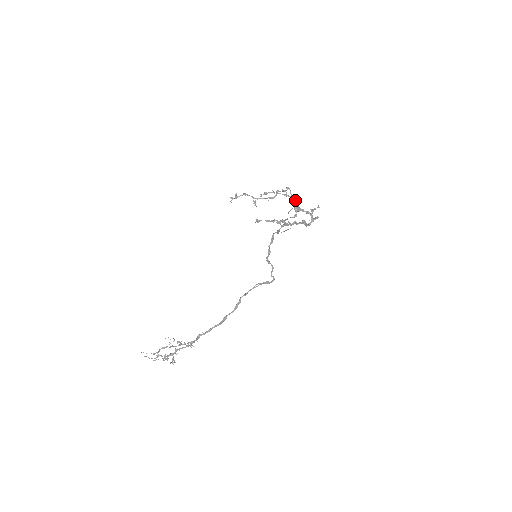
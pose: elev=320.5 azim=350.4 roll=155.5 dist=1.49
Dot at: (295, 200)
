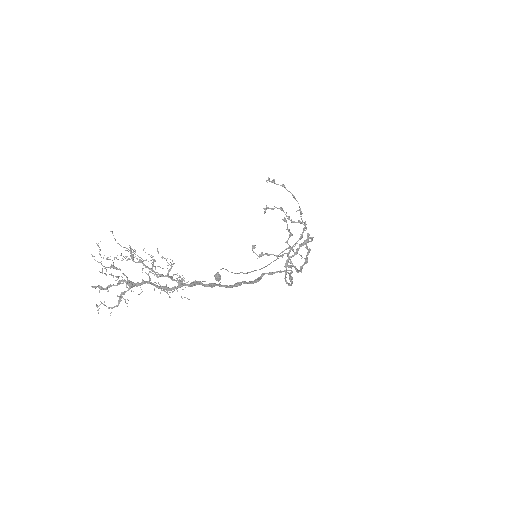
Dot at: (301, 237)
